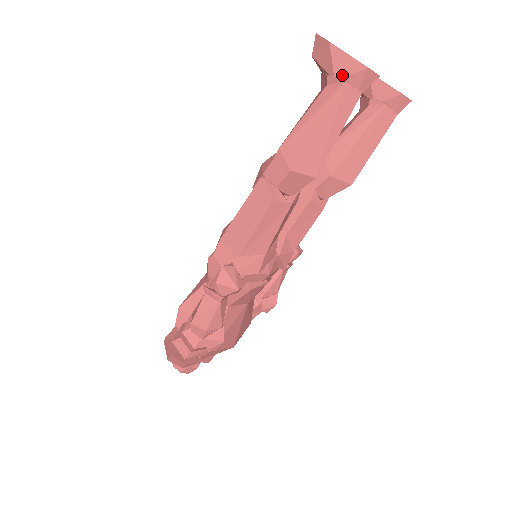
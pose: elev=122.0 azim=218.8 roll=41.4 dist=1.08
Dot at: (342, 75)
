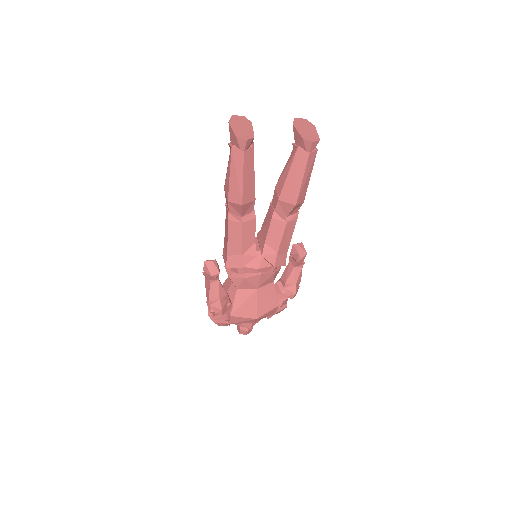
Dot at: (232, 142)
